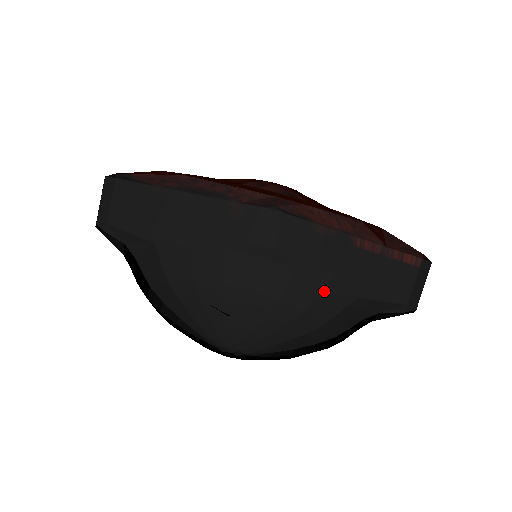
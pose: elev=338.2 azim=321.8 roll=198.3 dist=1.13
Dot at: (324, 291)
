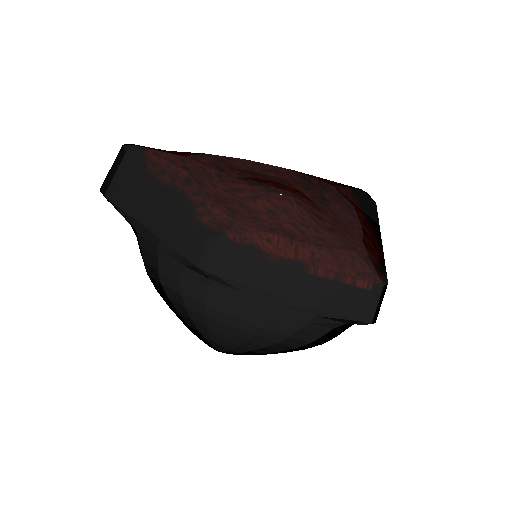
Dot at: (278, 312)
